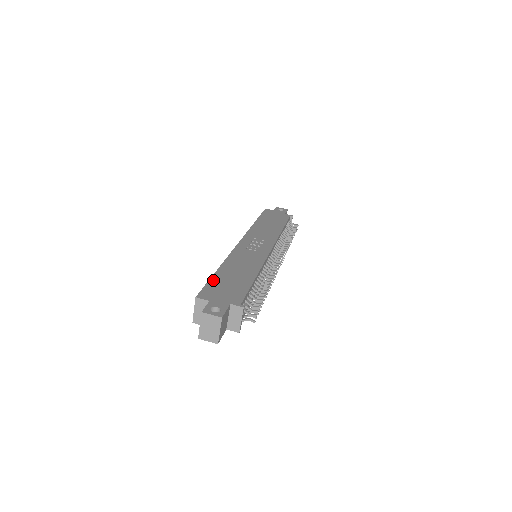
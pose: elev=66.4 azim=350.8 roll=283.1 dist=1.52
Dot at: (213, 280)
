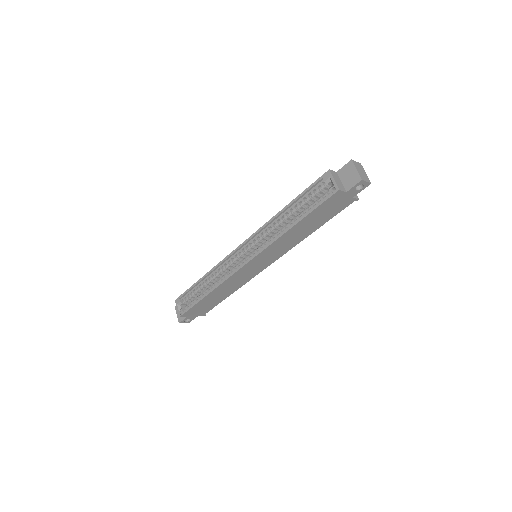
Dot at: (305, 192)
